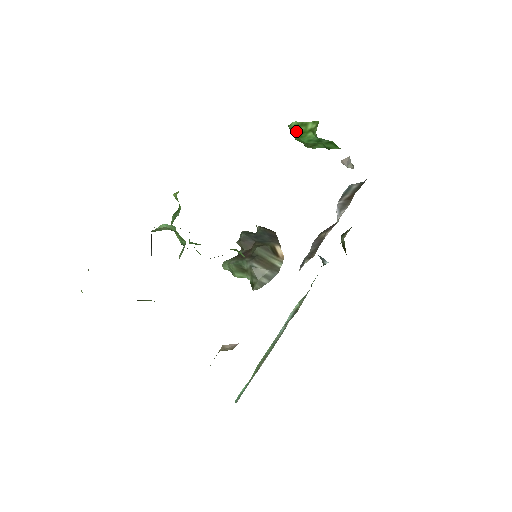
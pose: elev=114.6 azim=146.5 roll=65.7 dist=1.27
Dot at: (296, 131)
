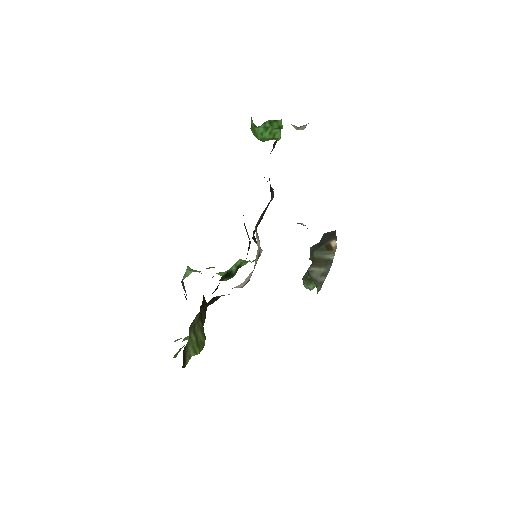
Dot at: (254, 135)
